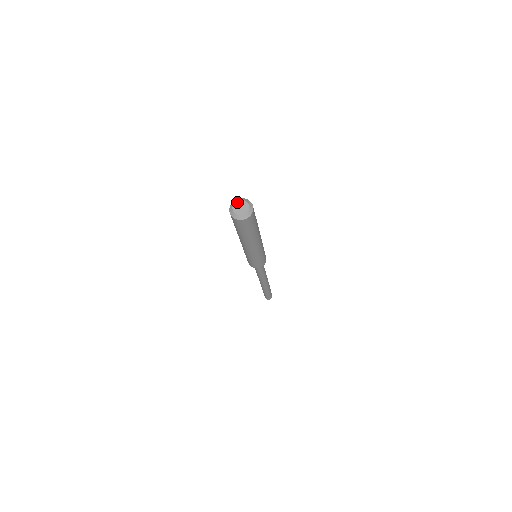
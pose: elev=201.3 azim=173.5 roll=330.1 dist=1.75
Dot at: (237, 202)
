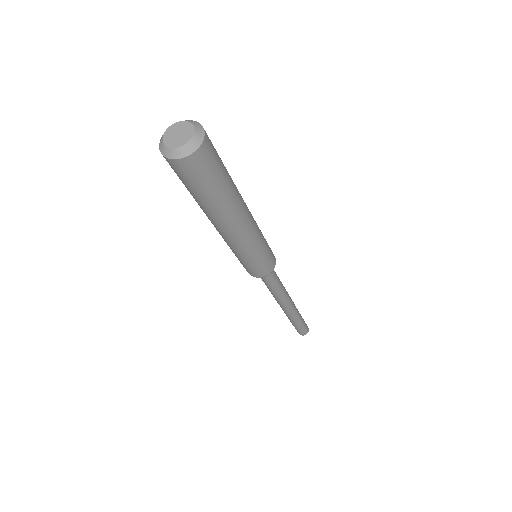
Dot at: (183, 122)
